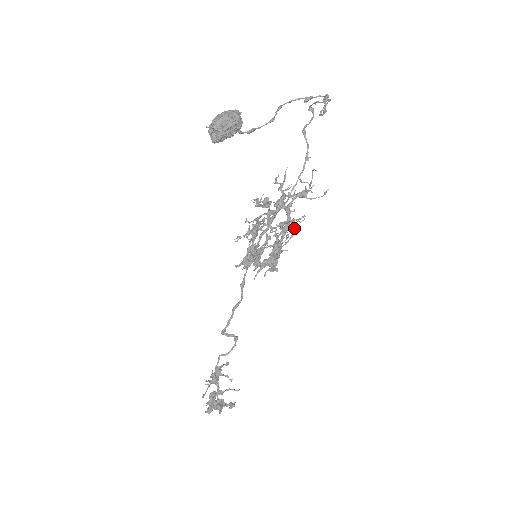
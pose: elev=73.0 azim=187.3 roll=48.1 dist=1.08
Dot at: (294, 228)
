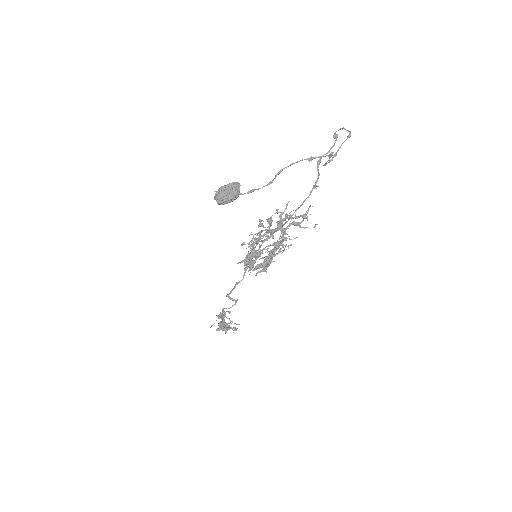
Dot at: (284, 248)
